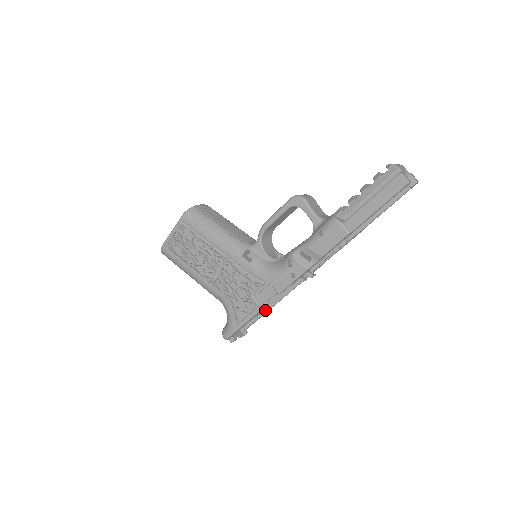
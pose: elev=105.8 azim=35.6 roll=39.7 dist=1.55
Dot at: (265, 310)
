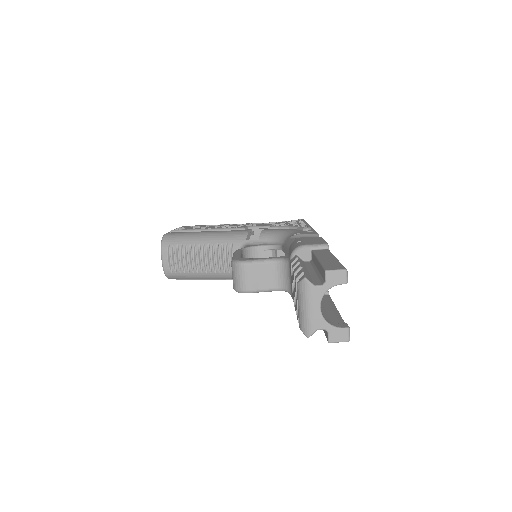
Dot at: occluded
